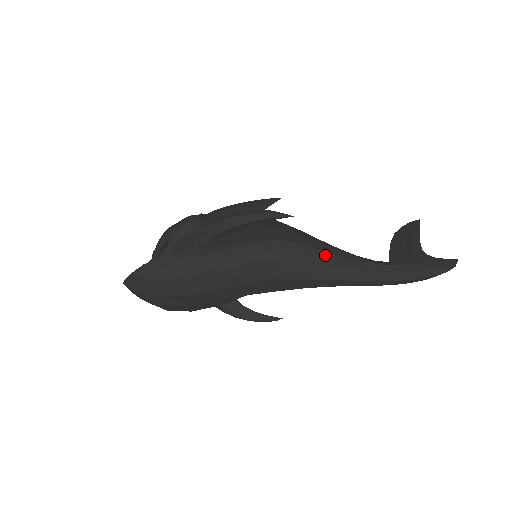
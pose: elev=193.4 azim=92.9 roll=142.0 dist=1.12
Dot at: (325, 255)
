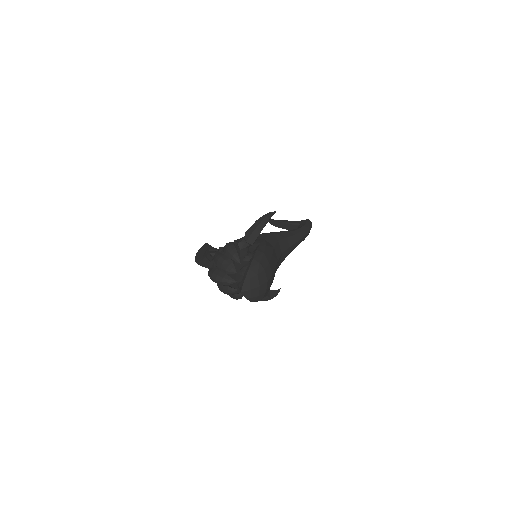
Dot at: (284, 233)
